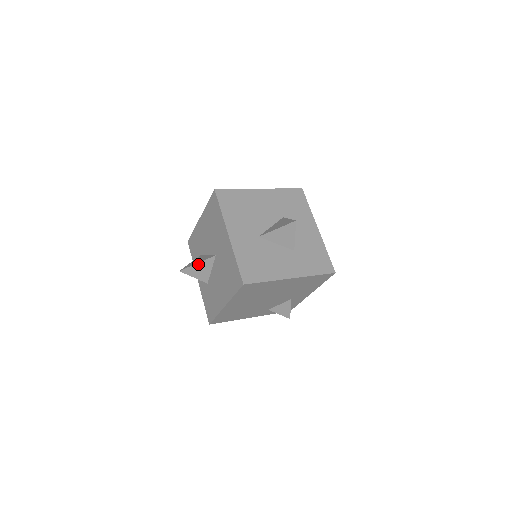
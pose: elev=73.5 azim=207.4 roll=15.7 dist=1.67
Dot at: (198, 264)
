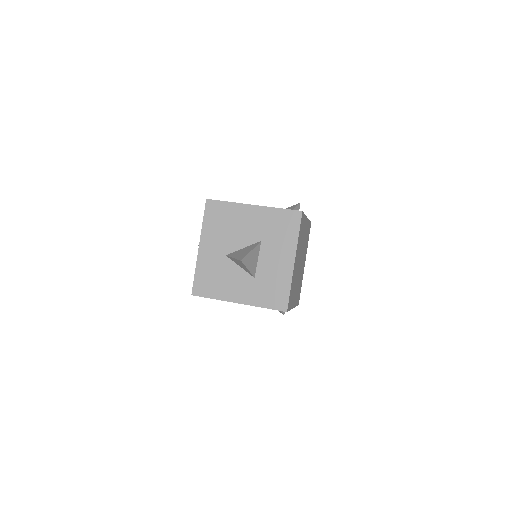
Dot at: occluded
